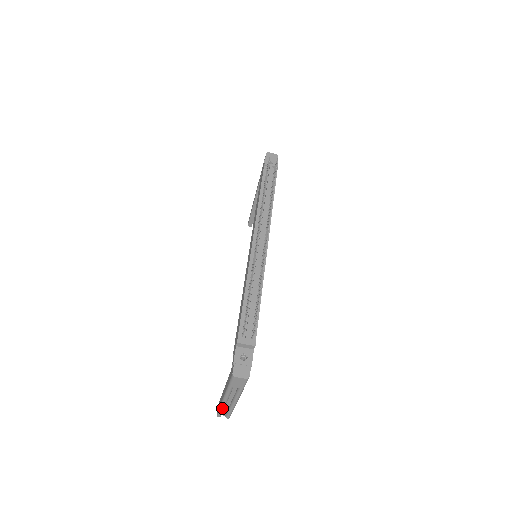
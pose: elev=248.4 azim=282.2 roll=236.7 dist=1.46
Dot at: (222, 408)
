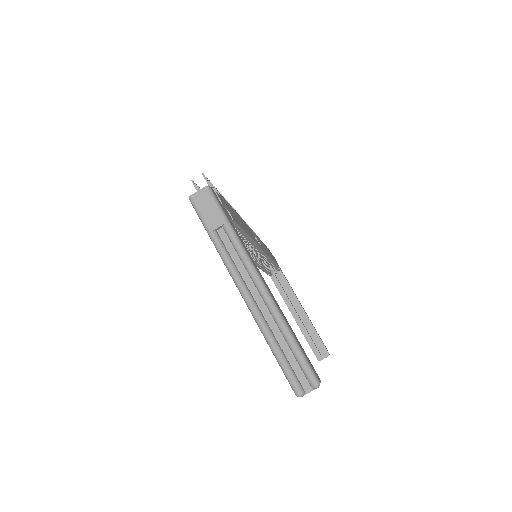
Dot at: (268, 337)
